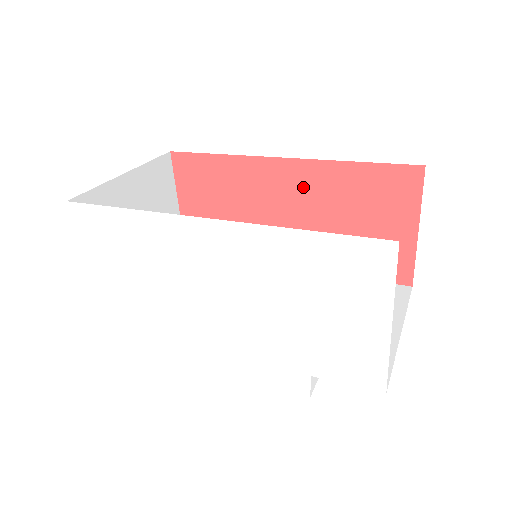
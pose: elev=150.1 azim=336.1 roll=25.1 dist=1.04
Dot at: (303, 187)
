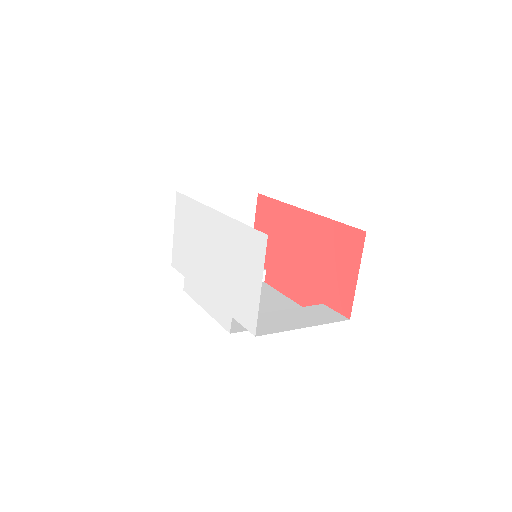
Dot at: (309, 231)
